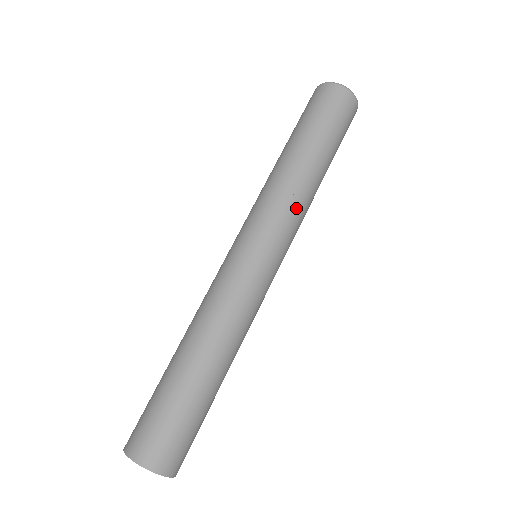
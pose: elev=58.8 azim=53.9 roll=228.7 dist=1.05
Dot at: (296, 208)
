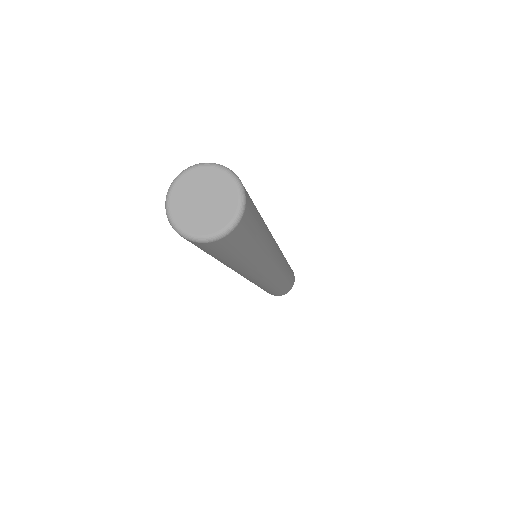
Dot at: (252, 272)
